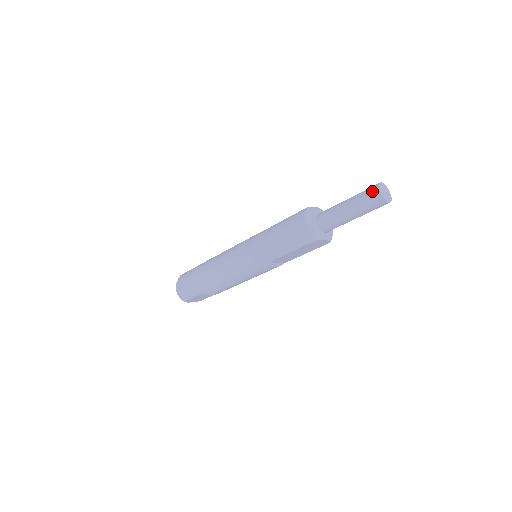
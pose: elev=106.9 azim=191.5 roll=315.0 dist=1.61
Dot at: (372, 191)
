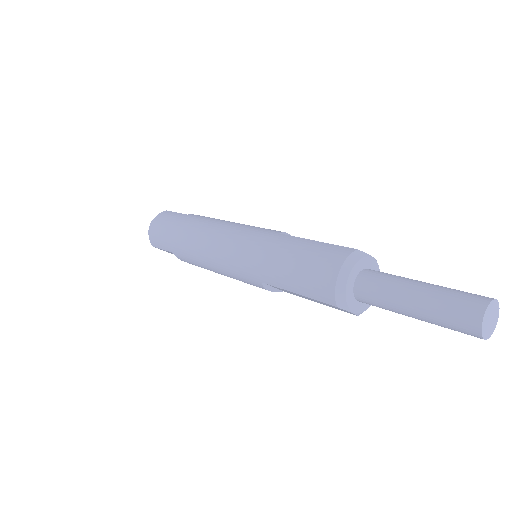
Dot at: (470, 305)
